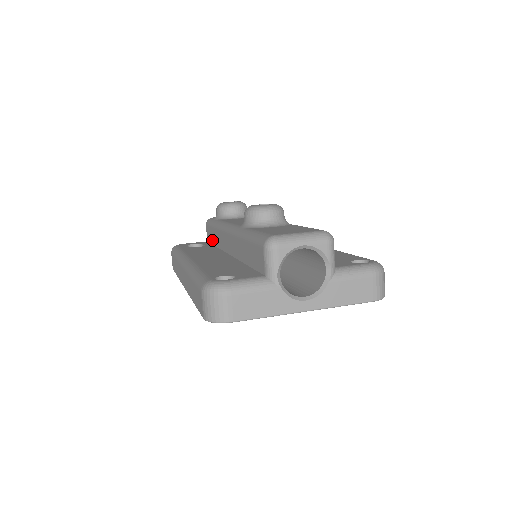
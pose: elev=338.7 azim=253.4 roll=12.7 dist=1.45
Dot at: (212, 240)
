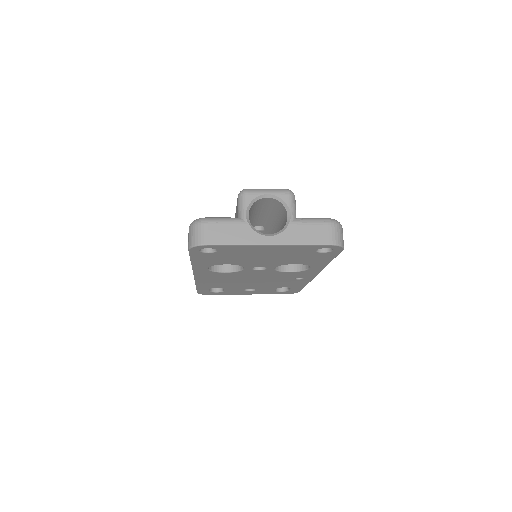
Dot at: occluded
